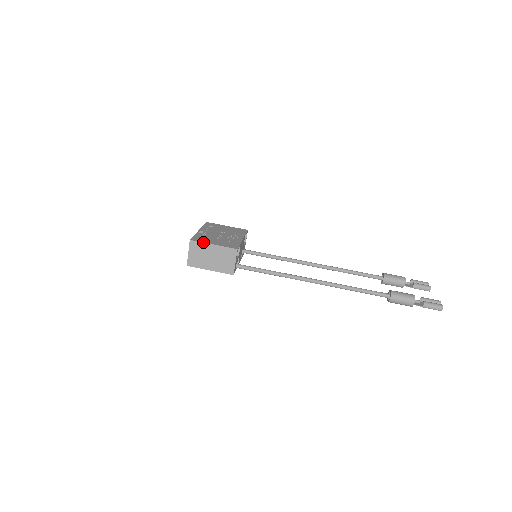
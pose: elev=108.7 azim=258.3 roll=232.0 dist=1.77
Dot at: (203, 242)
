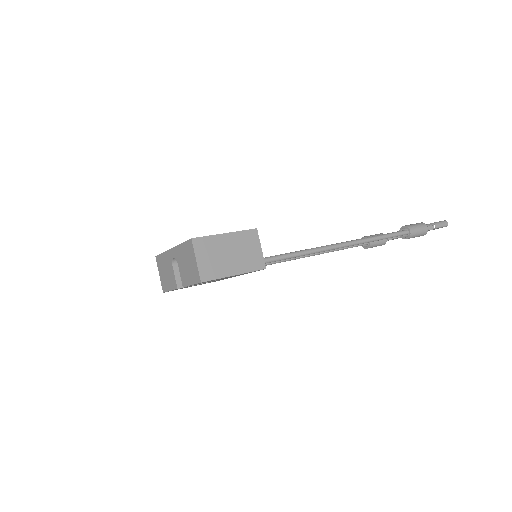
Dot at: (211, 235)
